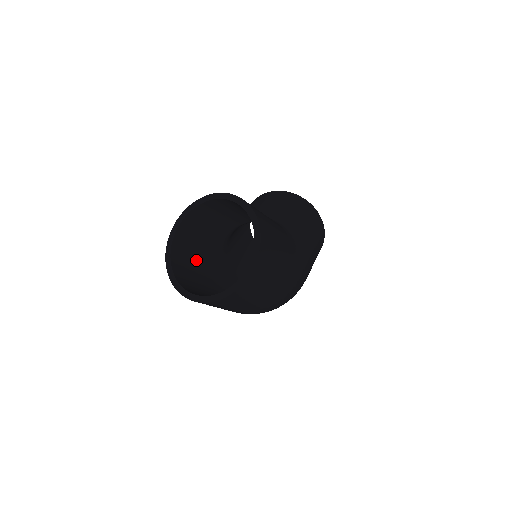
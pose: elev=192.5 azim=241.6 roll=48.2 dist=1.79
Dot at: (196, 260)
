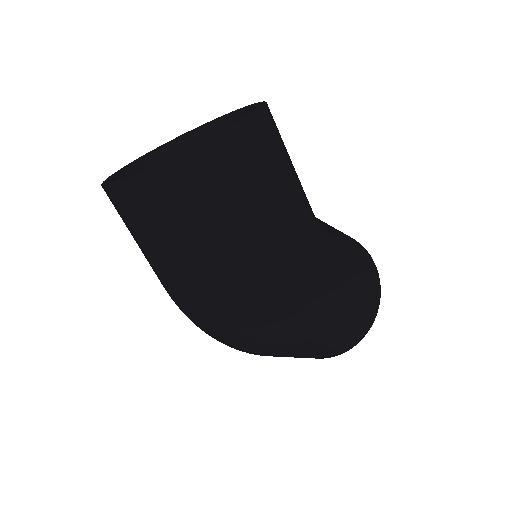
Dot at: occluded
